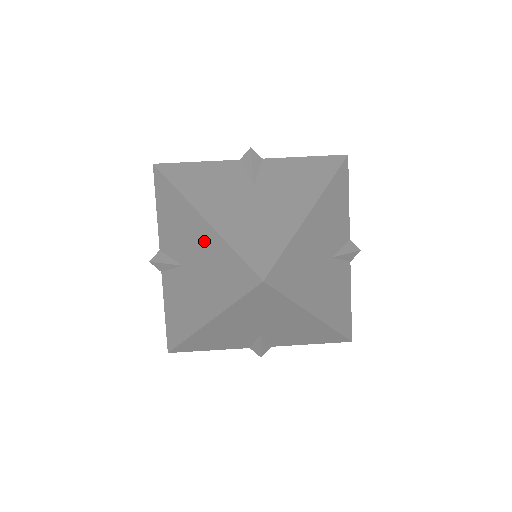
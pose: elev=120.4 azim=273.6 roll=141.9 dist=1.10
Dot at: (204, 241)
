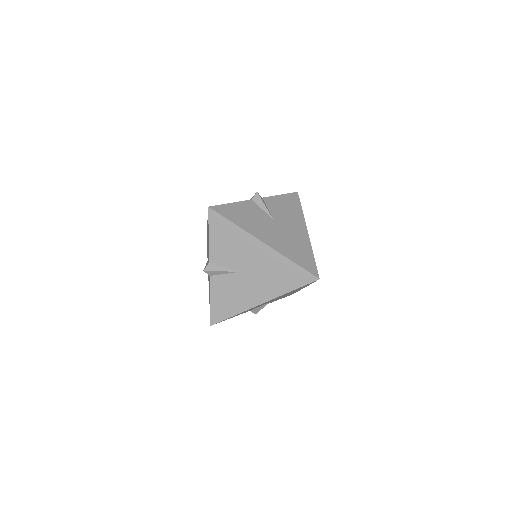
Dot at: (267, 258)
